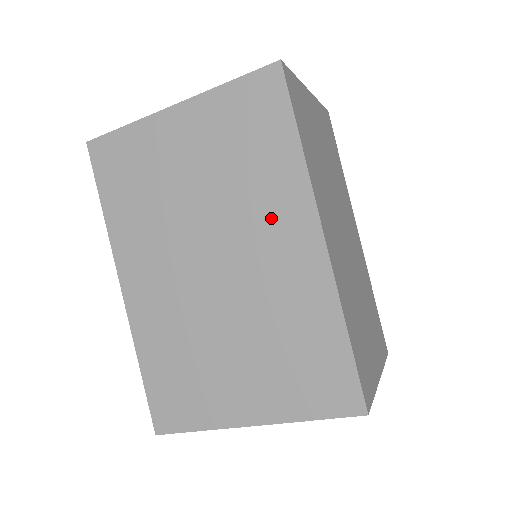
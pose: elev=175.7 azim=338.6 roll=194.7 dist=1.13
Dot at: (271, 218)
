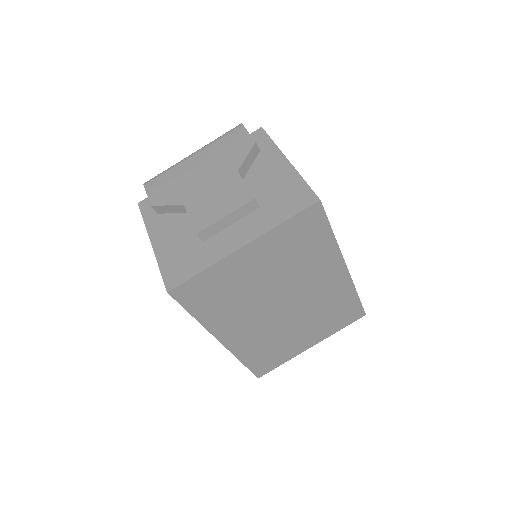
Dot at: (318, 273)
